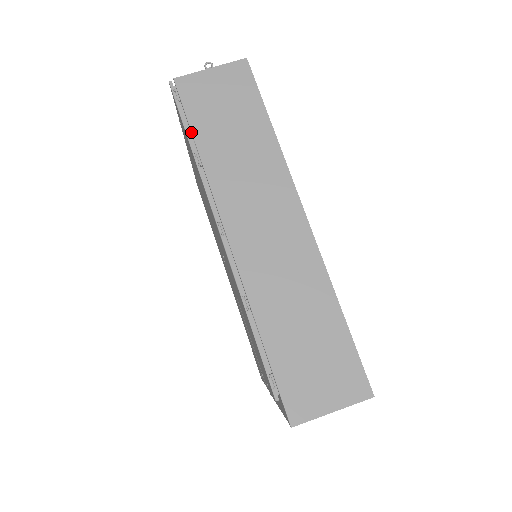
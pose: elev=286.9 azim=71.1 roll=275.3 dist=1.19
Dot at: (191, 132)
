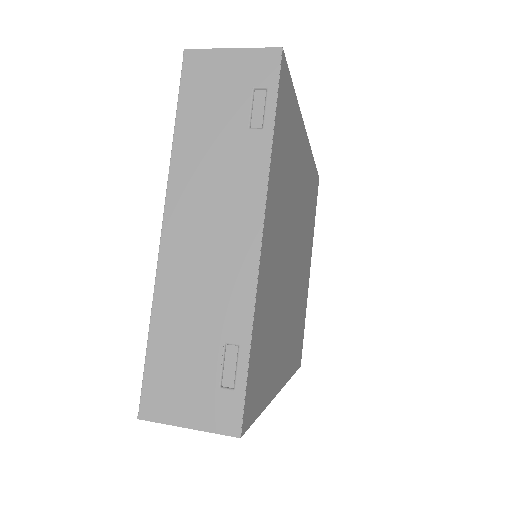
Dot at: occluded
